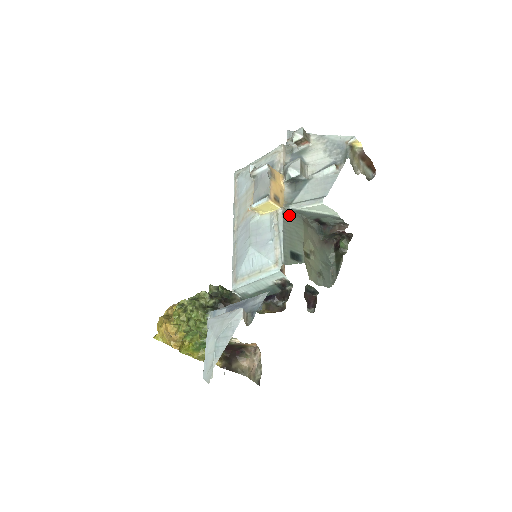
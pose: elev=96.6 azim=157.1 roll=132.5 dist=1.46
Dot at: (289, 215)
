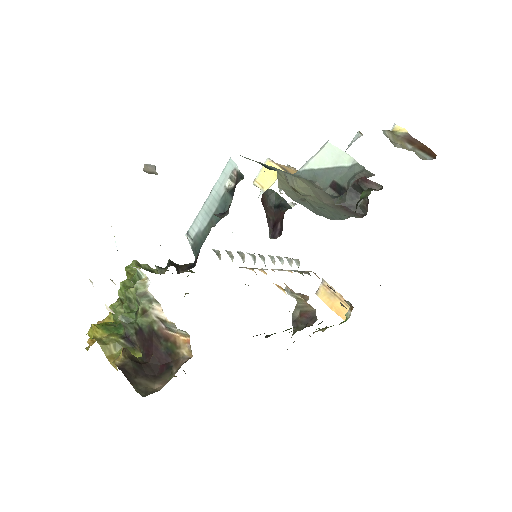
Dot at: occluded
